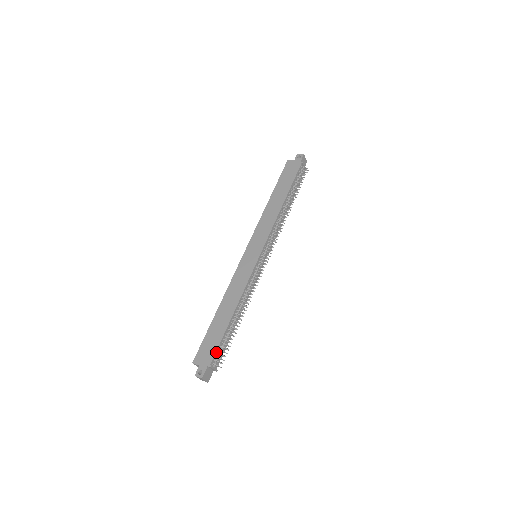
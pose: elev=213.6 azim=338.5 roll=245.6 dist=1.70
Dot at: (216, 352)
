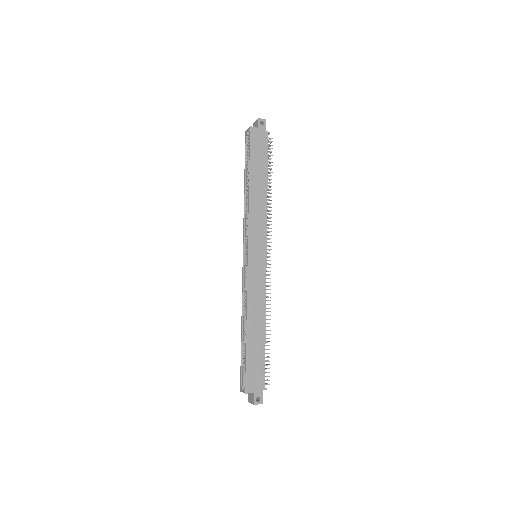
Dot at: (264, 373)
